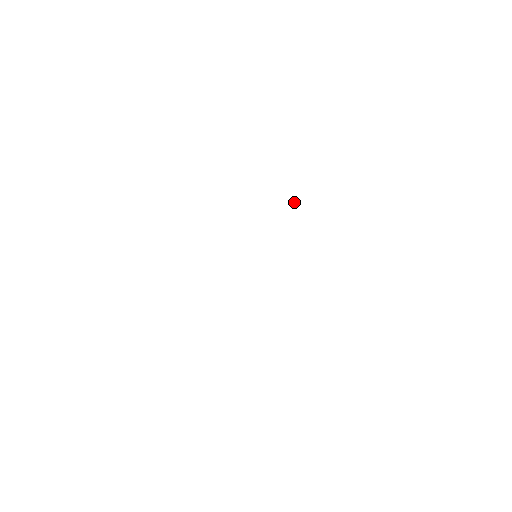
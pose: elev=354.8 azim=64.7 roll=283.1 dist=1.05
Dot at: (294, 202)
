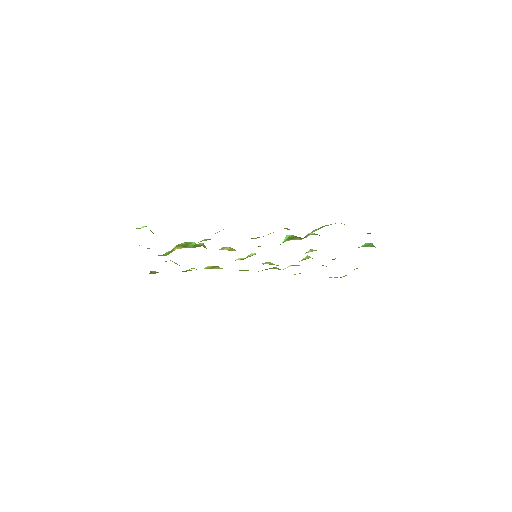
Dot at: (285, 239)
